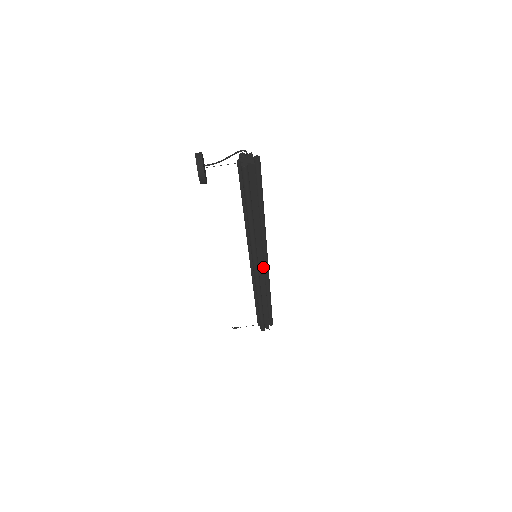
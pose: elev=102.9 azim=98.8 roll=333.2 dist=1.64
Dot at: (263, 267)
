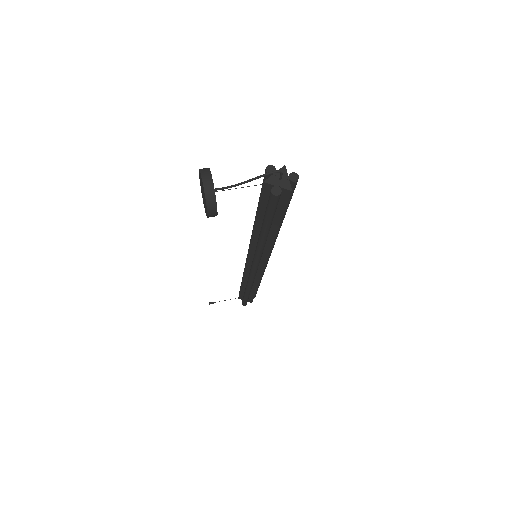
Dot at: (264, 267)
